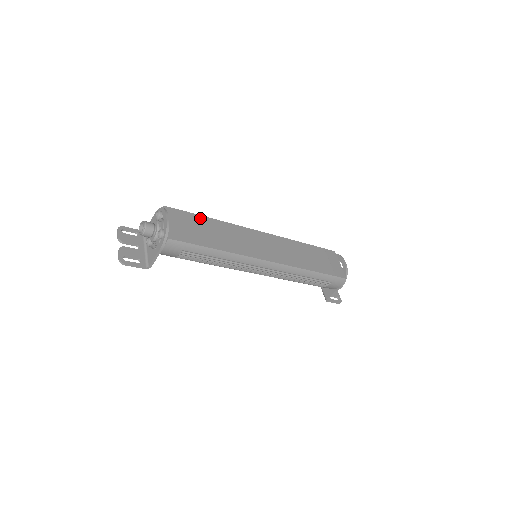
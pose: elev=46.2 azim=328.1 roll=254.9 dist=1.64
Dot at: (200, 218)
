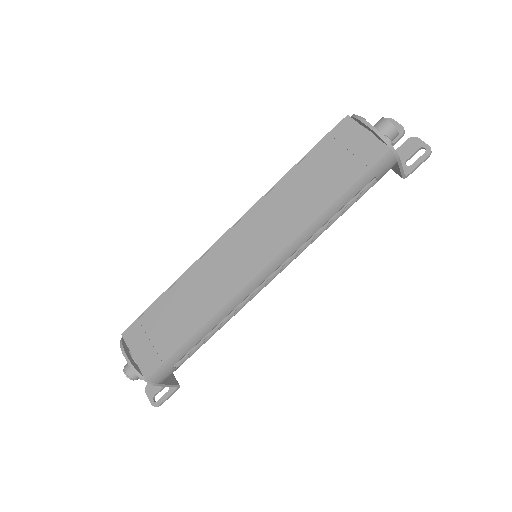
Dot at: (159, 303)
